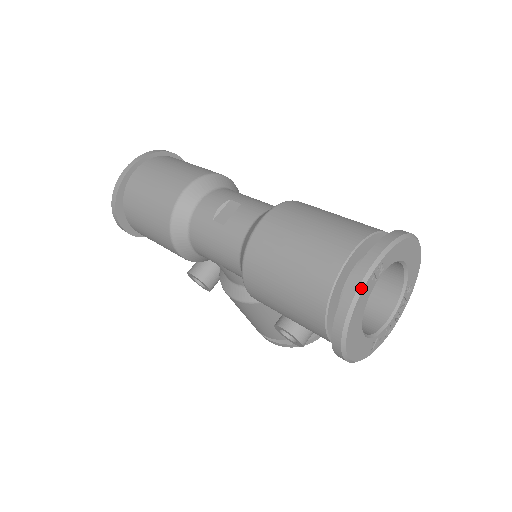
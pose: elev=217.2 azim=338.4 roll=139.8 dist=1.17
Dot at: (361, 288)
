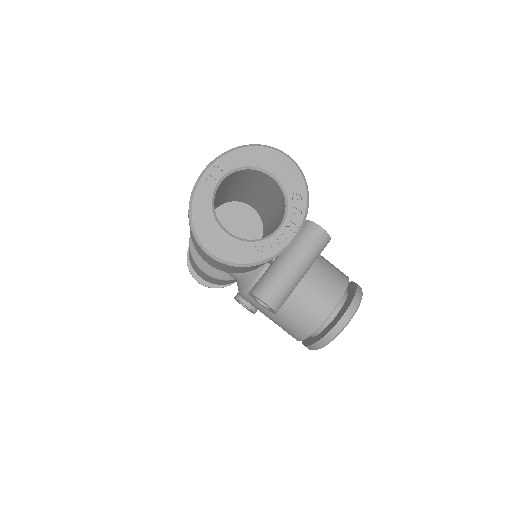
Dot at: (195, 187)
